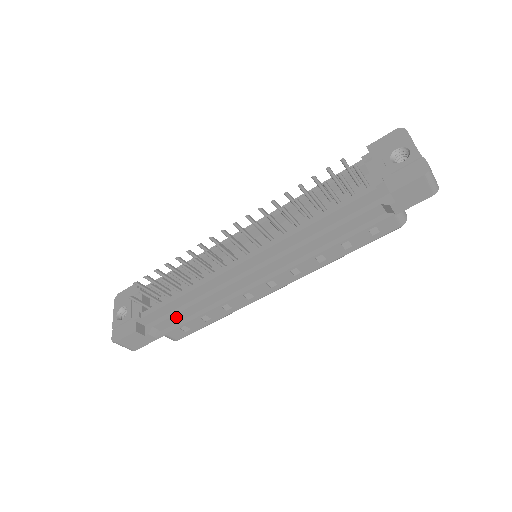
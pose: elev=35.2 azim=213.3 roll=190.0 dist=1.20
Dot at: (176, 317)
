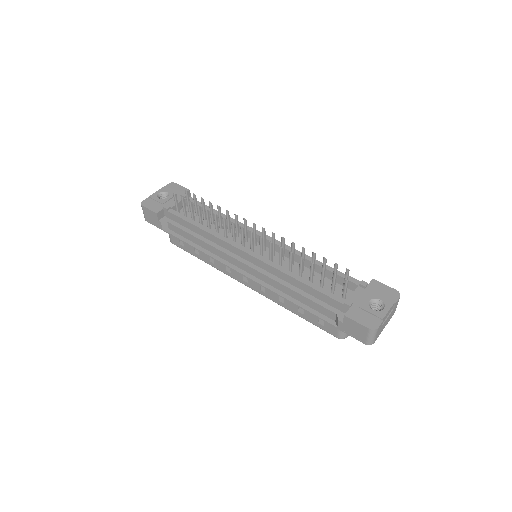
Dot at: (183, 232)
